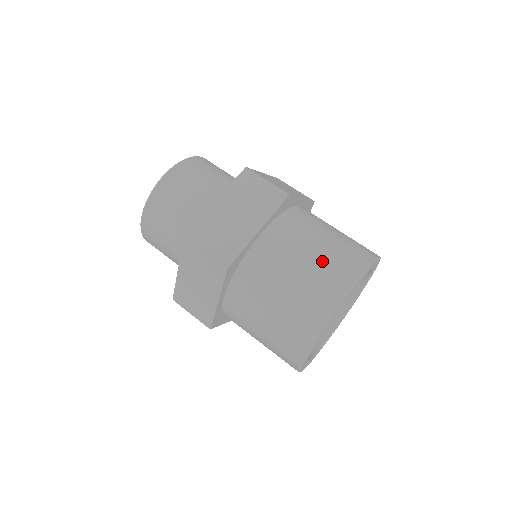
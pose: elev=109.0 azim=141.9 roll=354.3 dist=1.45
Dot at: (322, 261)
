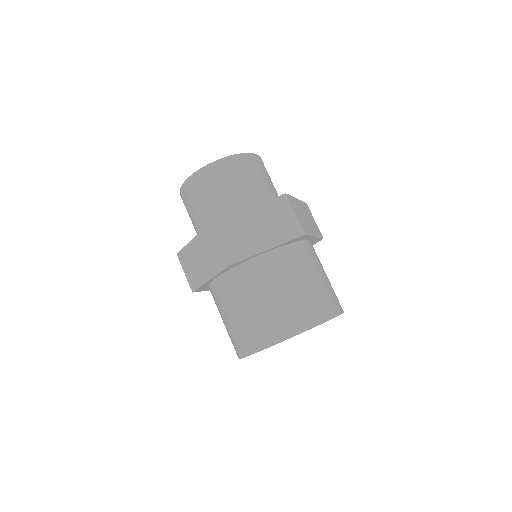
Dot at: (299, 297)
